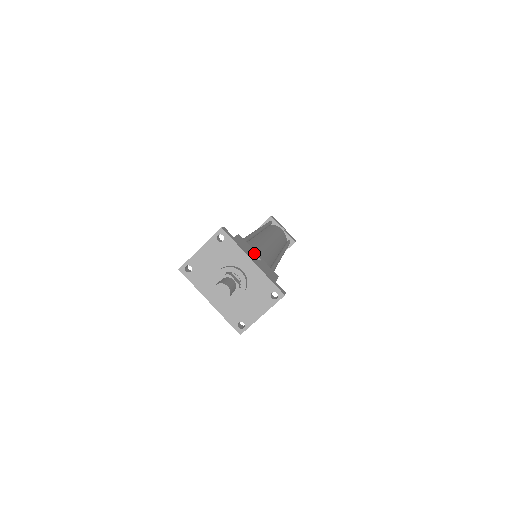
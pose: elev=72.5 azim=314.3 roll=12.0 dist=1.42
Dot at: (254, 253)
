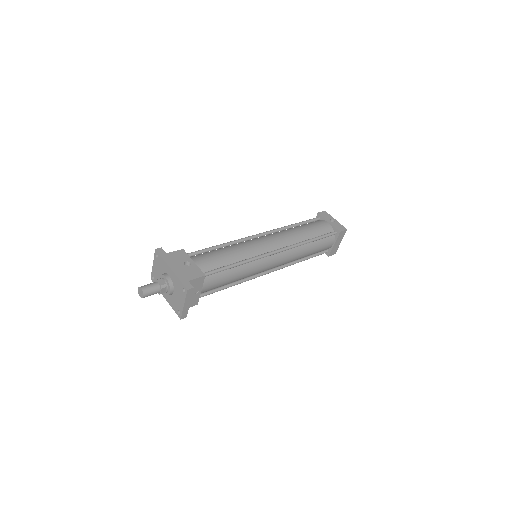
Dot at: (187, 261)
